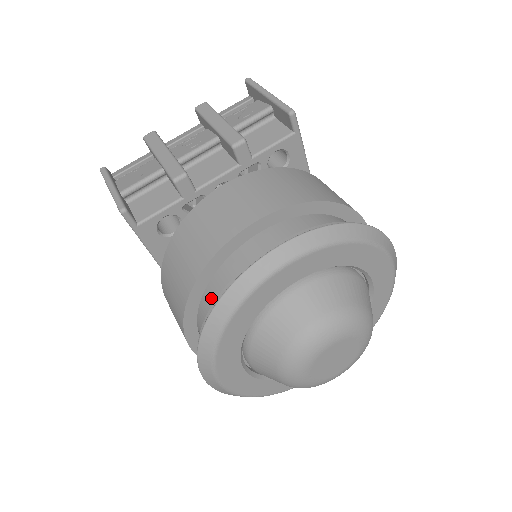
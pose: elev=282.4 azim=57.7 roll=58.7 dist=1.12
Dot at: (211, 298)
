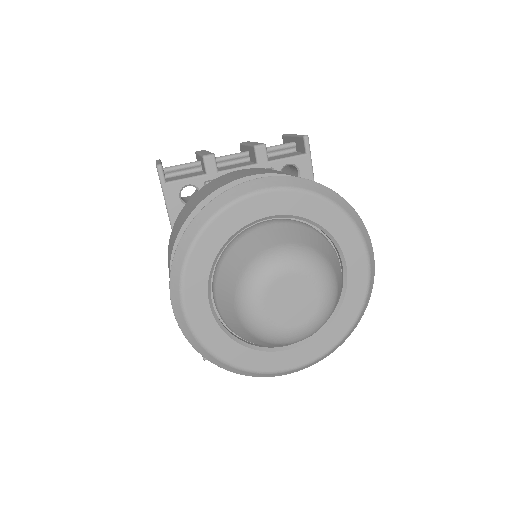
Dot at: occluded
